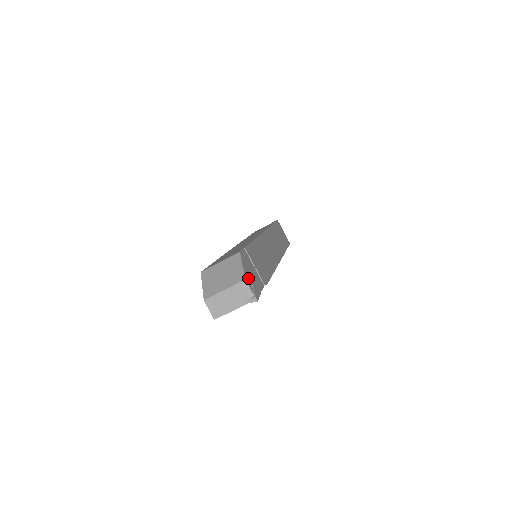
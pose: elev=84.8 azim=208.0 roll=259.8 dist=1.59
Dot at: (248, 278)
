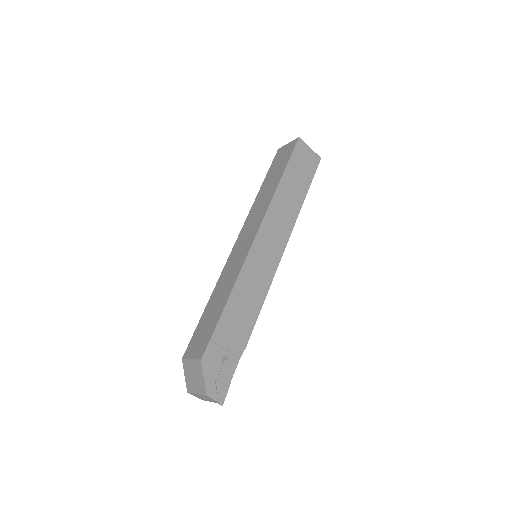
Dot at: (212, 386)
